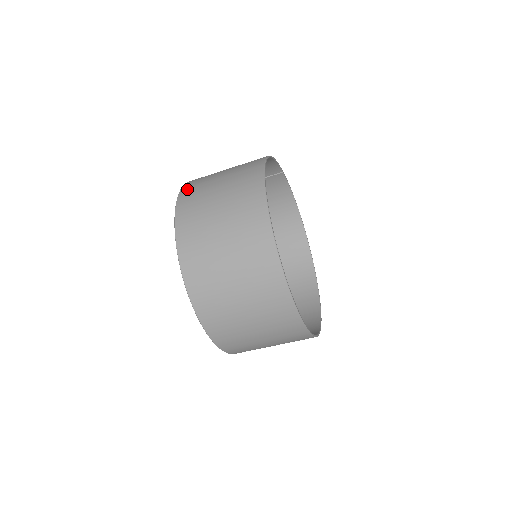
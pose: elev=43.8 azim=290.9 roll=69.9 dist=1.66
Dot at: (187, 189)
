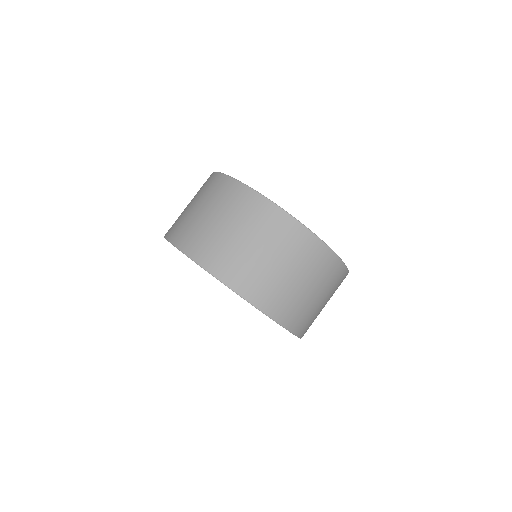
Dot at: (169, 230)
